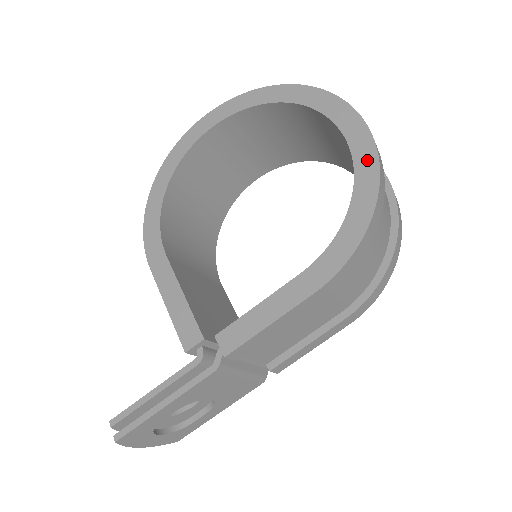
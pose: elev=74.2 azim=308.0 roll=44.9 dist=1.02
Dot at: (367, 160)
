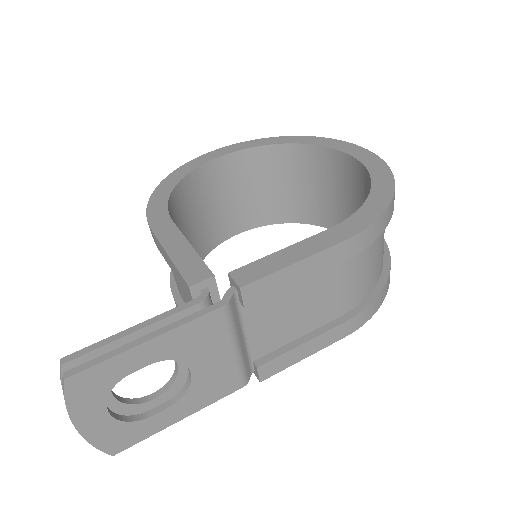
Dot at: (381, 171)
